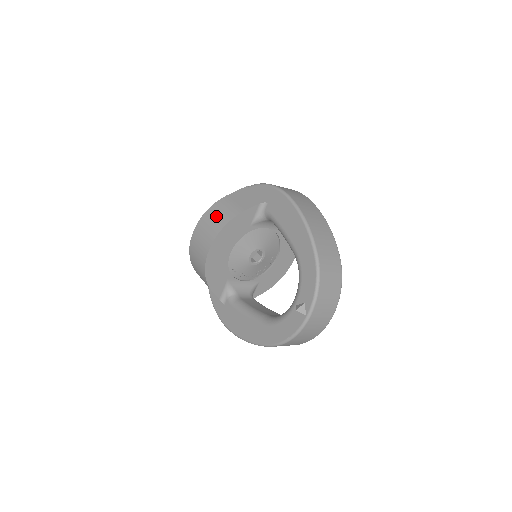
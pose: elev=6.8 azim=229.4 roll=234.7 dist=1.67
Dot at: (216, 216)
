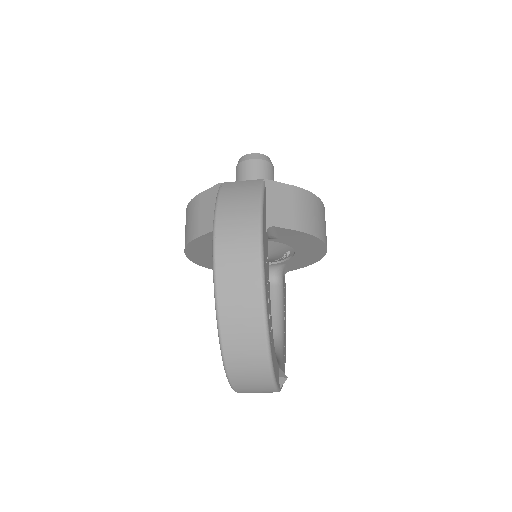
Dot at: (186, 224)
